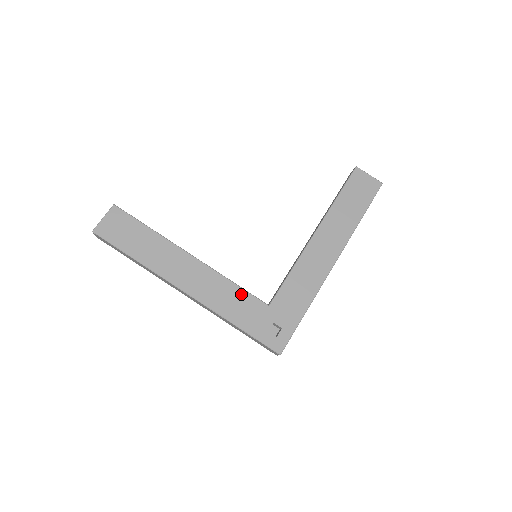
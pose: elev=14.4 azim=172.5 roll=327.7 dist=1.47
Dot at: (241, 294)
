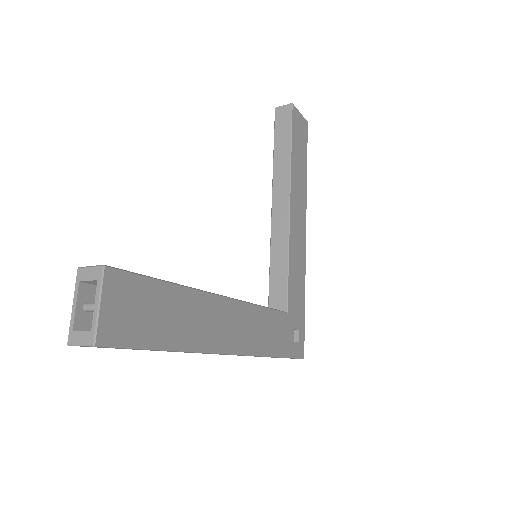
Dot at: (270, 316)
